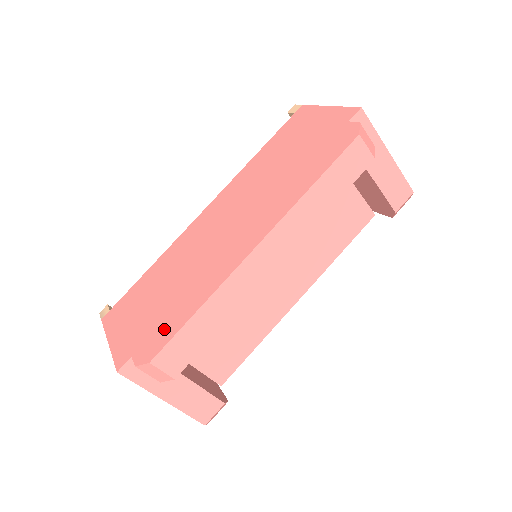
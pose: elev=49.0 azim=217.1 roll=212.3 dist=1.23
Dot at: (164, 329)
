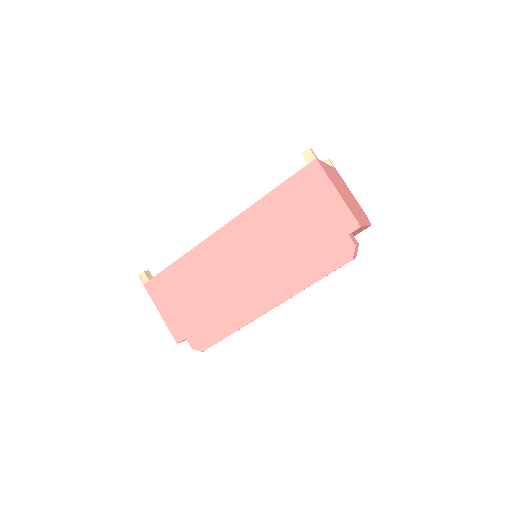
Dot at: (208, 333)
